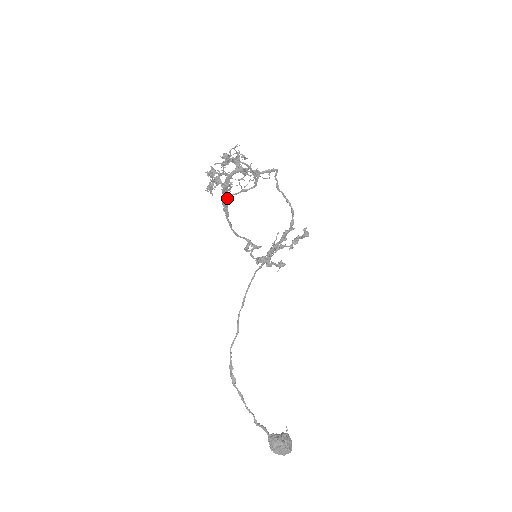
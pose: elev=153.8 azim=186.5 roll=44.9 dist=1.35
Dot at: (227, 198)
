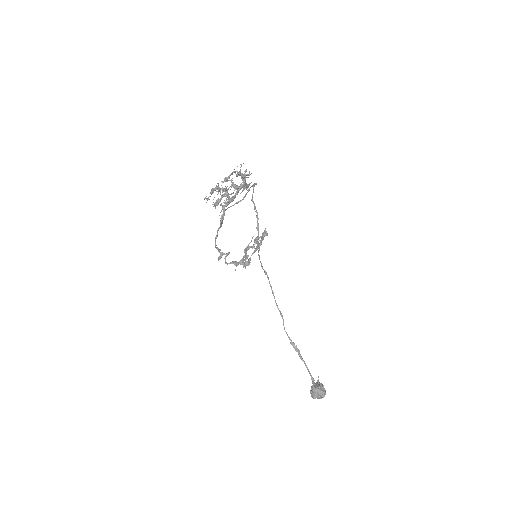
Dot at: occluded
